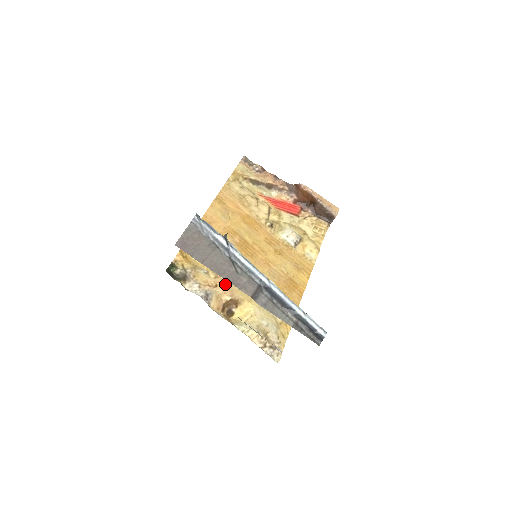
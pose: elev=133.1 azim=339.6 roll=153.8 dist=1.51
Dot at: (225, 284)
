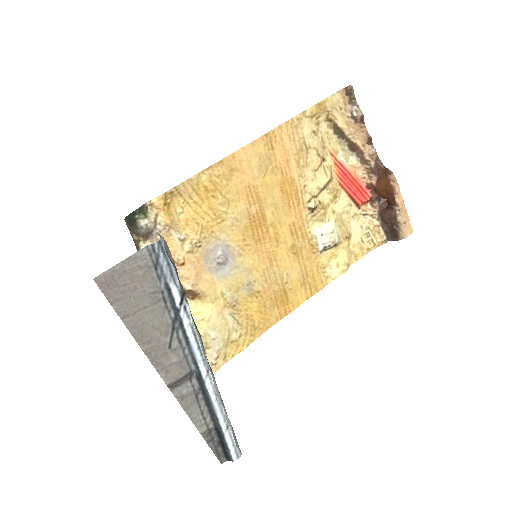
Dot at: (196, 266)
